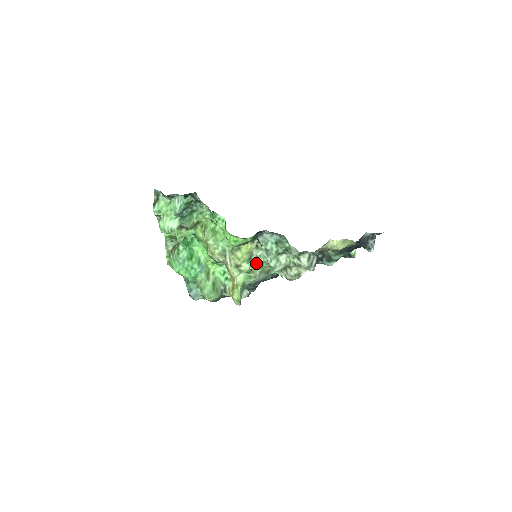
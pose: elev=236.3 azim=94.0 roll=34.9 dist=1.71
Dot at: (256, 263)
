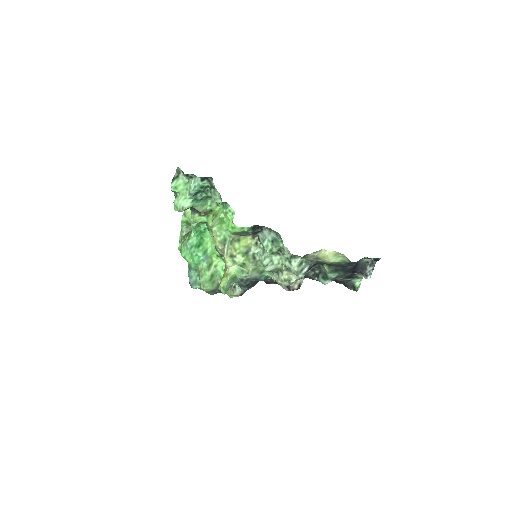
Dot at: (251, 259)
